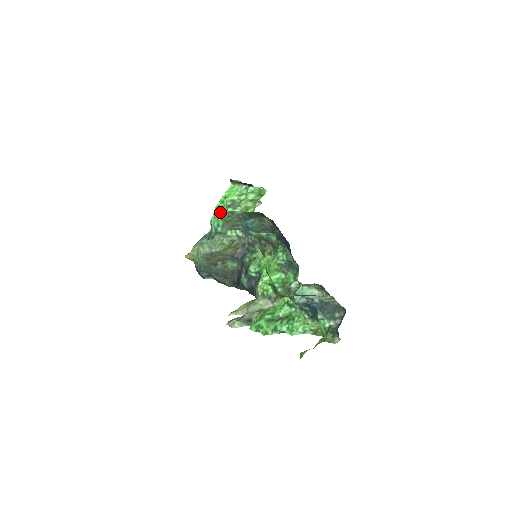
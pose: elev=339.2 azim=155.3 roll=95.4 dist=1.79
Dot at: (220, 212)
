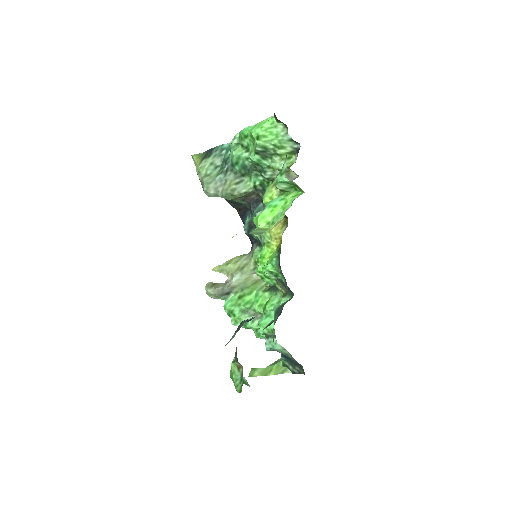
Dot at: occluded
